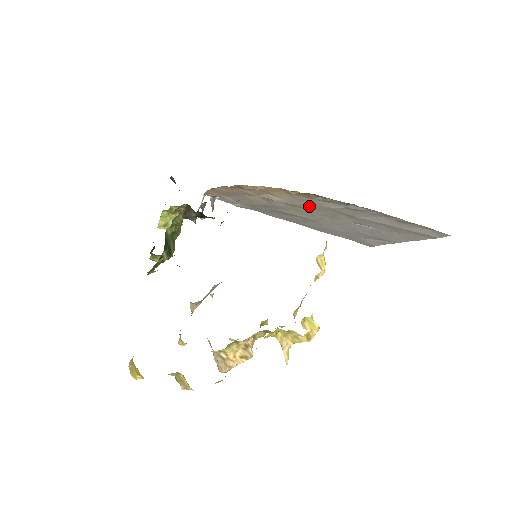
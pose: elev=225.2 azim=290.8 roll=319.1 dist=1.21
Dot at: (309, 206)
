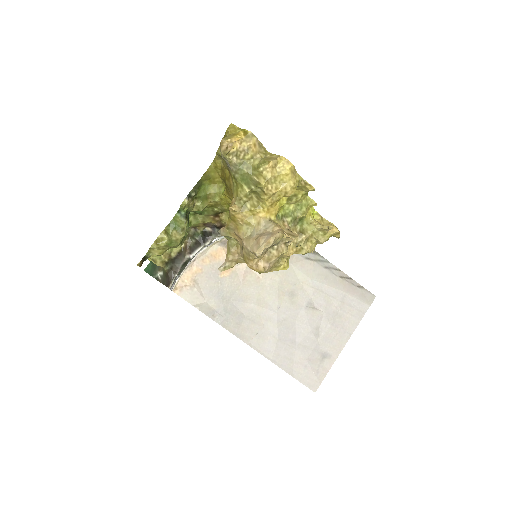
Dot at: occluded
